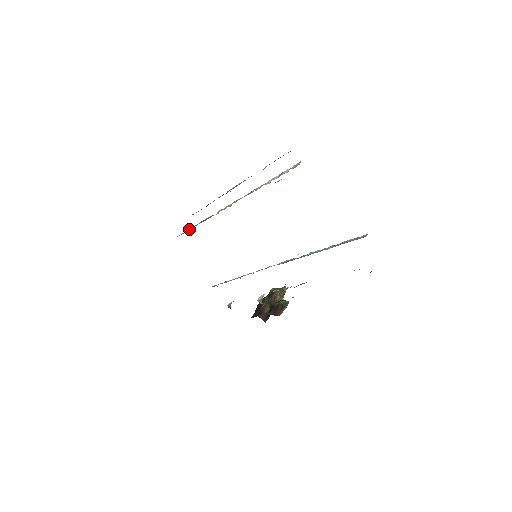
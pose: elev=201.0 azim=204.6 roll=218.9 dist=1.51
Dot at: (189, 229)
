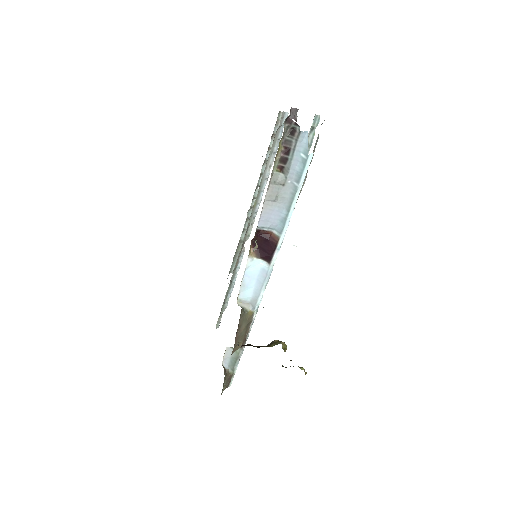
Dot at: occluded
